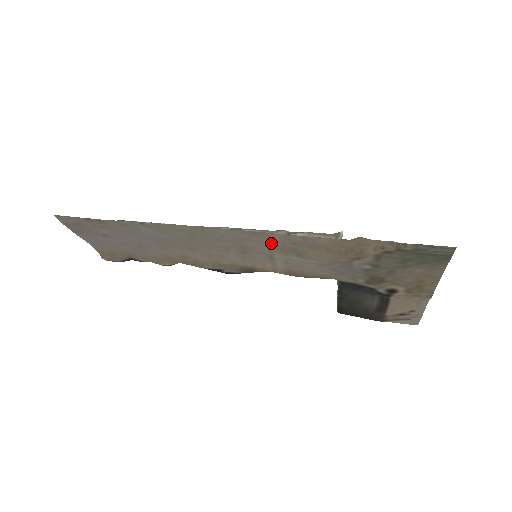
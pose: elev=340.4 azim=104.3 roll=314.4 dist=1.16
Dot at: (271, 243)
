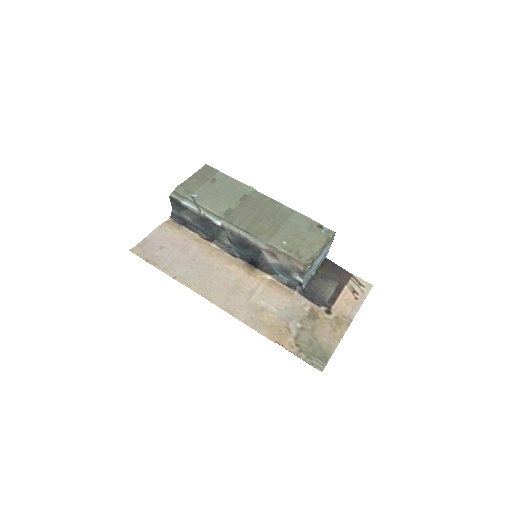
Dot at: (243, 308)
